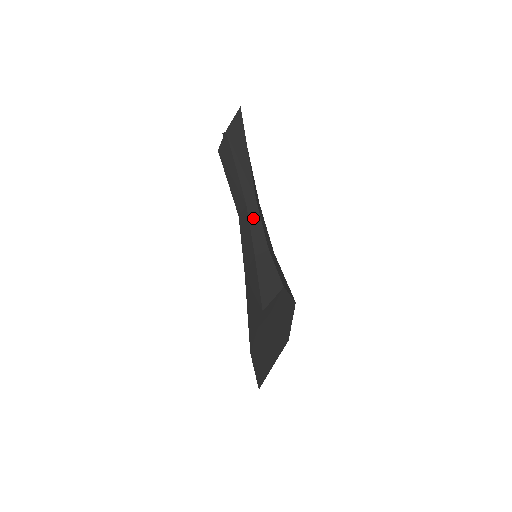
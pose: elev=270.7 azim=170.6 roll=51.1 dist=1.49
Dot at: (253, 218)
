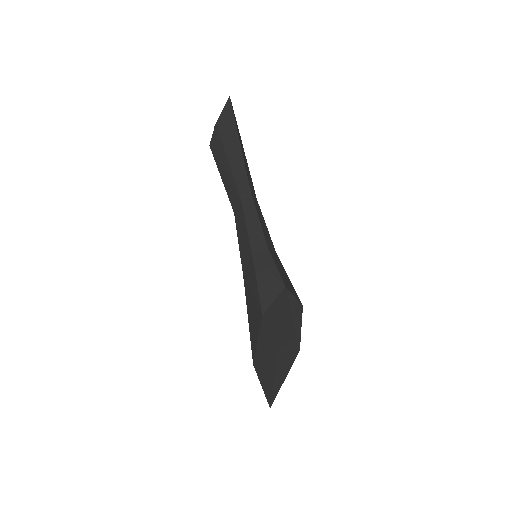
Dot at: (249, 213)
